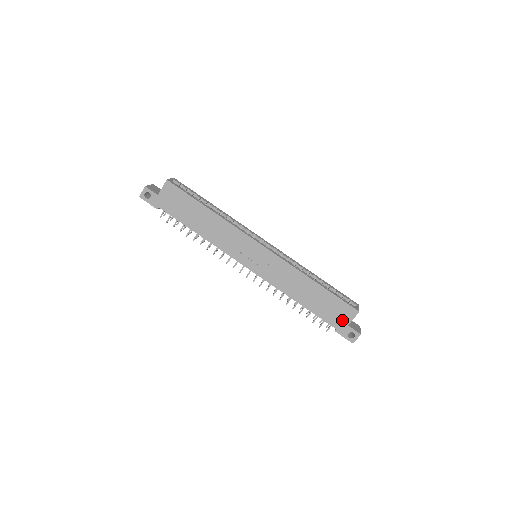
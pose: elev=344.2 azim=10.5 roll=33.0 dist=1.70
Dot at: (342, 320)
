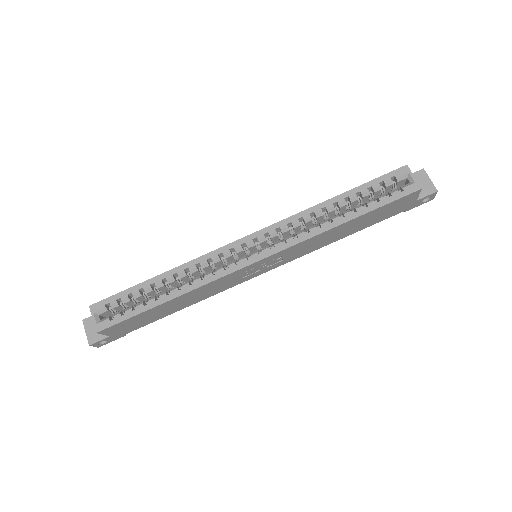
Dot at: (406, 205)
